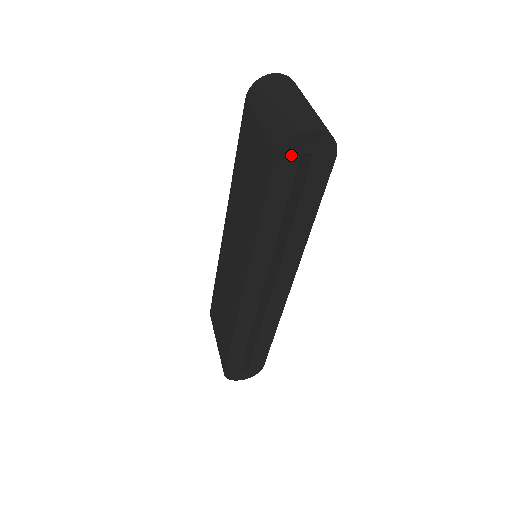
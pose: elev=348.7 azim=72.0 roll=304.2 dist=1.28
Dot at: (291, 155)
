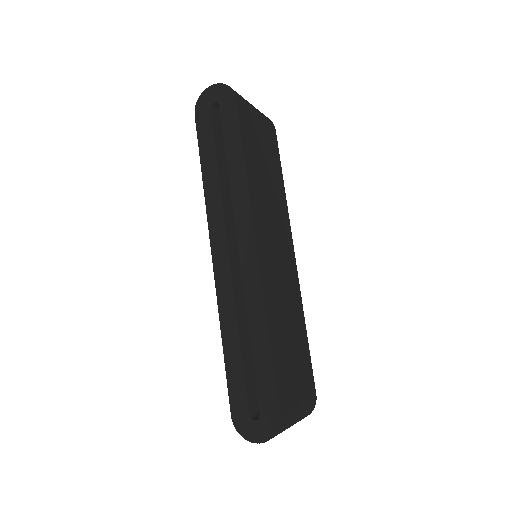
Dot at: (204, 109)
